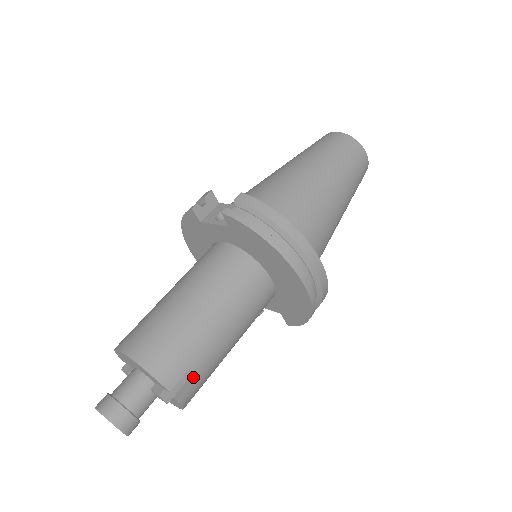
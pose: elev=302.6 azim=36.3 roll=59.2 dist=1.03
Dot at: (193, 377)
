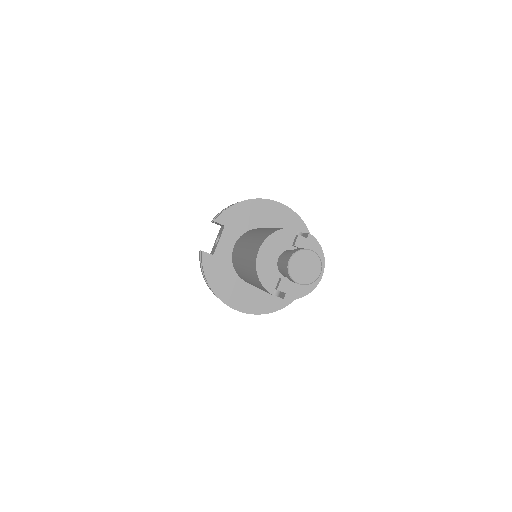
Dot at: (300, 234)
